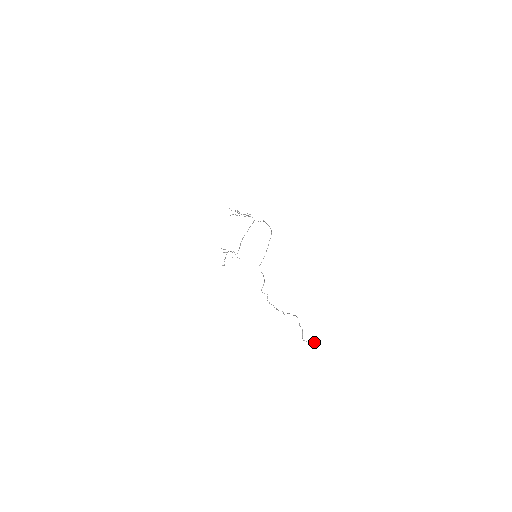
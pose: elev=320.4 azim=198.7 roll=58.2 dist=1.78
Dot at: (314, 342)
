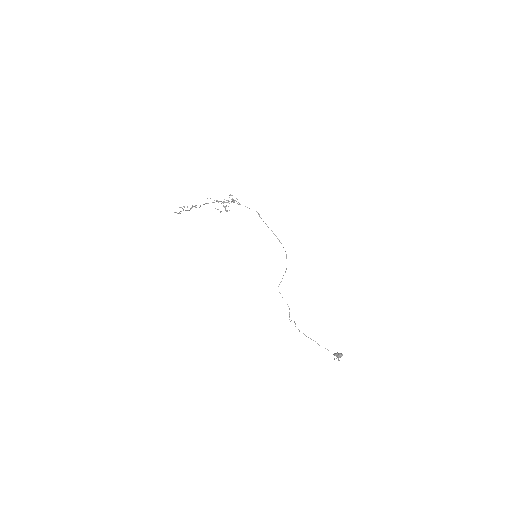
Dot at: occluded
